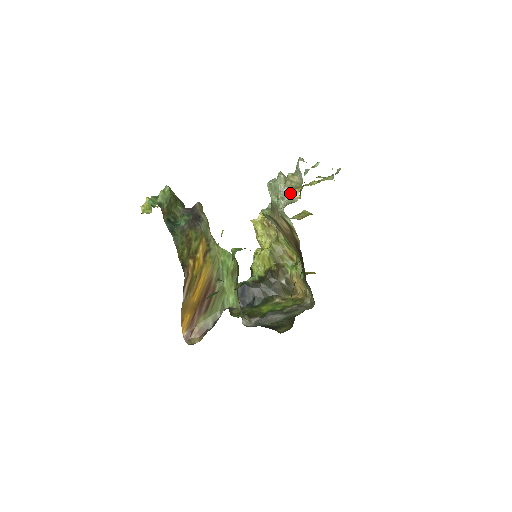
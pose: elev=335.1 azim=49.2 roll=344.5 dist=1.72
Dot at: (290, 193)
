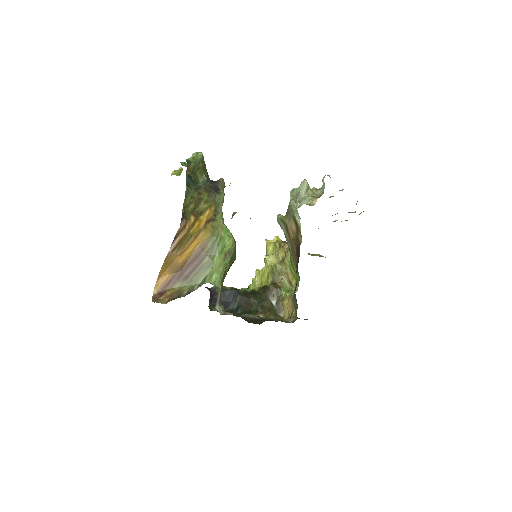
Dot at: (308, 199)
